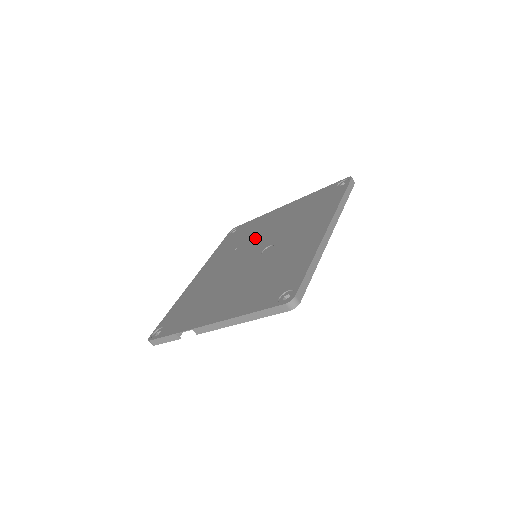
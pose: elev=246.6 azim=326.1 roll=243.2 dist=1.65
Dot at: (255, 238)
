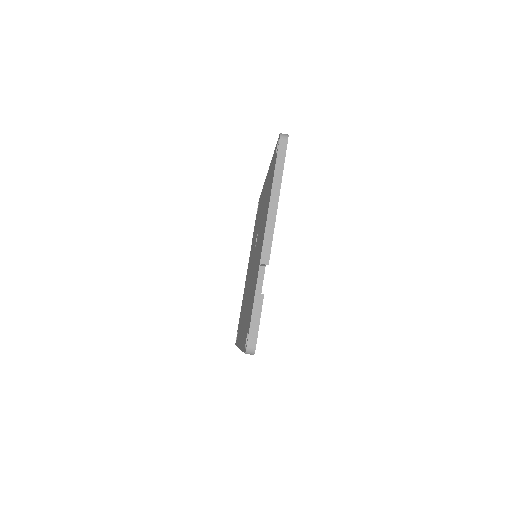
Dot at: (248, 279)
